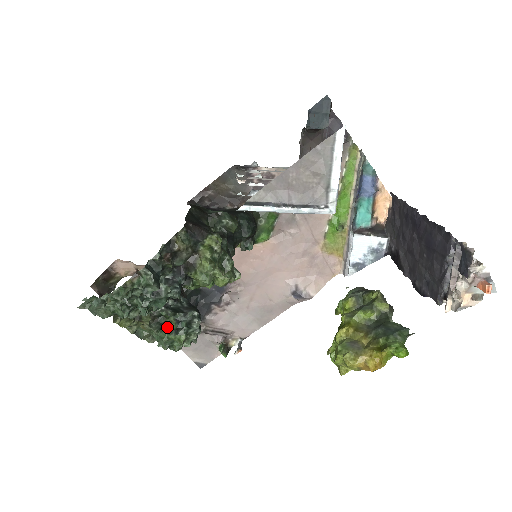
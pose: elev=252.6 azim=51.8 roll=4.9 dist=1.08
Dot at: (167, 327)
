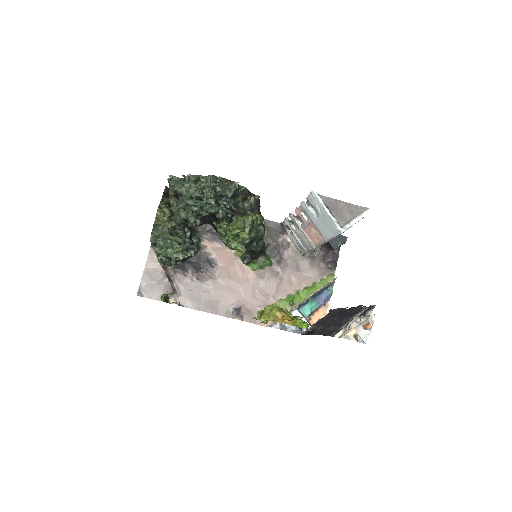
Dot at: (178, 237)
